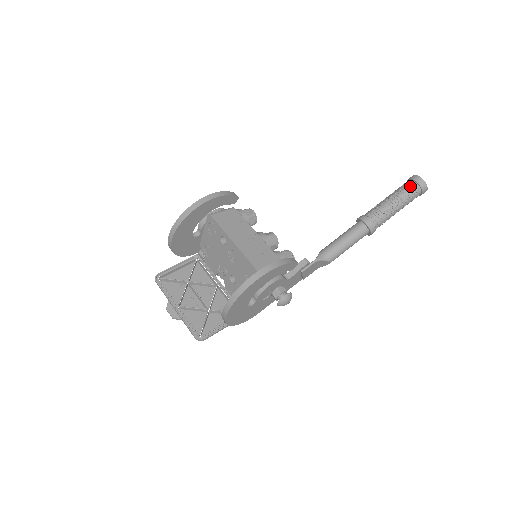
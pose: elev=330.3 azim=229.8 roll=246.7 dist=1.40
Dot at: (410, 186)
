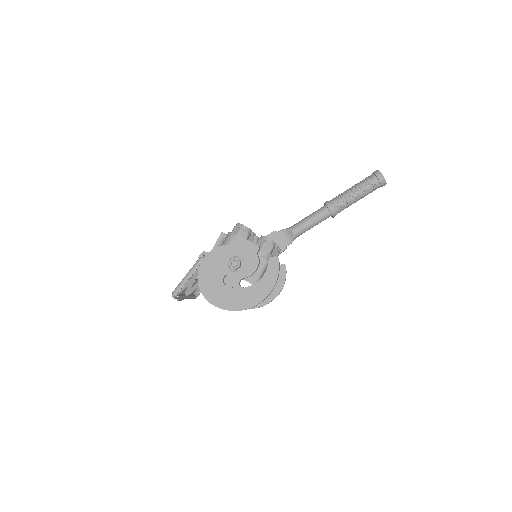
Dot at: occluded
